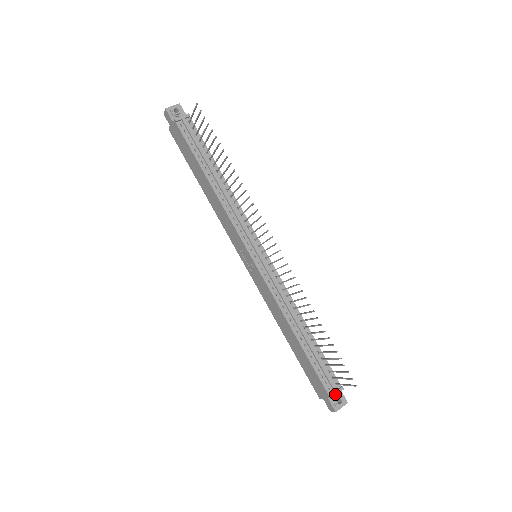
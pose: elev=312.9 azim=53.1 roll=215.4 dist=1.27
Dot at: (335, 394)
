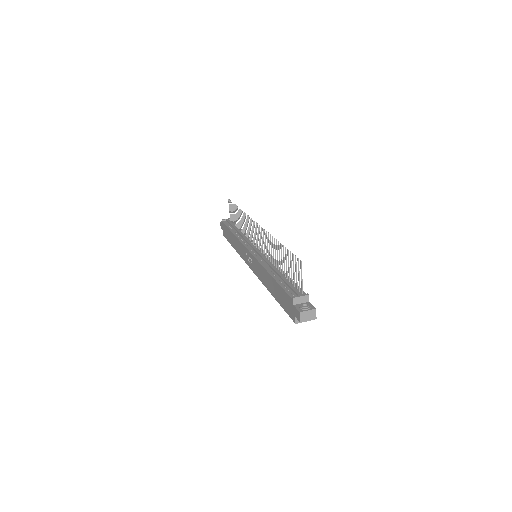
Dot at: (298, 296)
